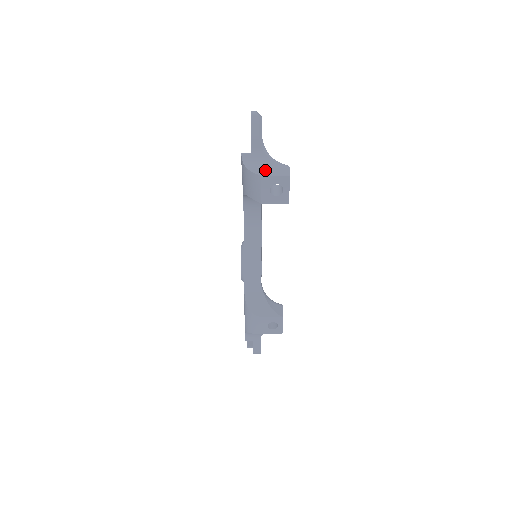
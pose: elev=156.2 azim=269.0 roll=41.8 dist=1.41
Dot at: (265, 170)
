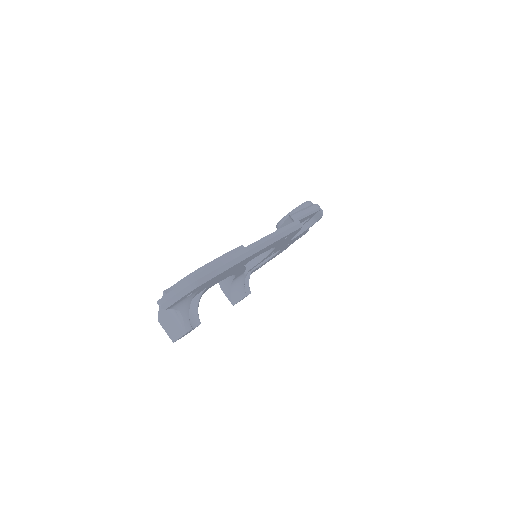
Dot at: (167, 319)
